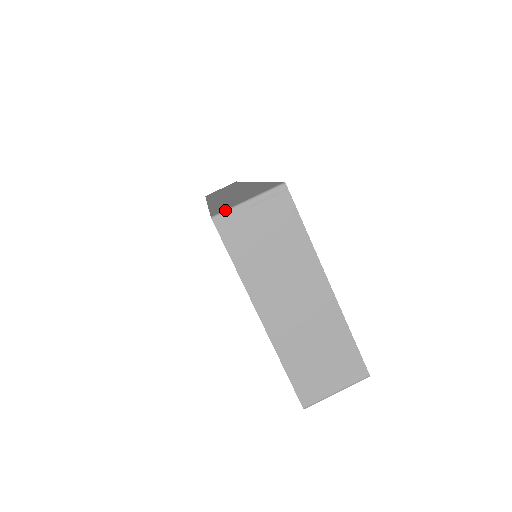
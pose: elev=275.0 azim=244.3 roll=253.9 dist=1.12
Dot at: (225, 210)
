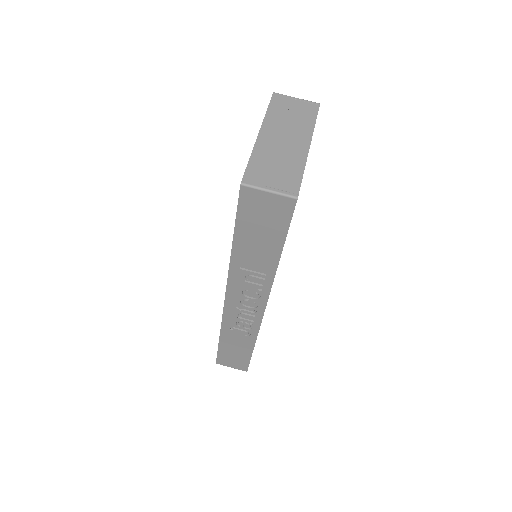
Dot at: (282, 94)
